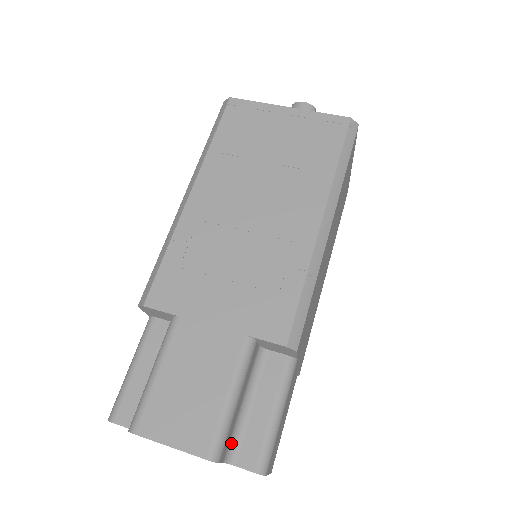
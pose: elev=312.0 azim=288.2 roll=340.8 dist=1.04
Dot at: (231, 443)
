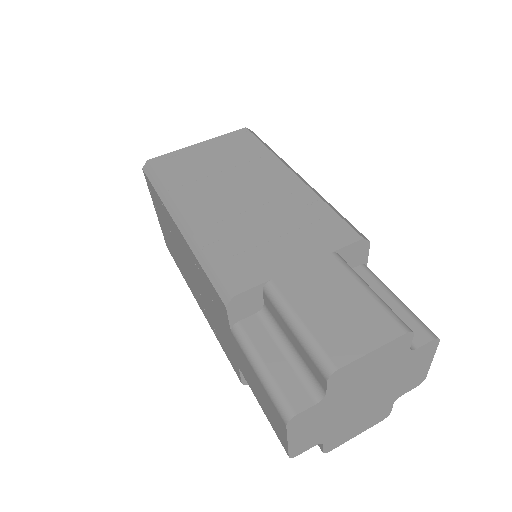
Dot at: occluded
